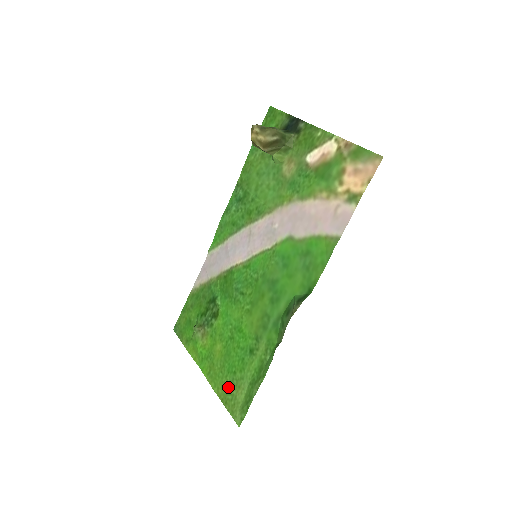
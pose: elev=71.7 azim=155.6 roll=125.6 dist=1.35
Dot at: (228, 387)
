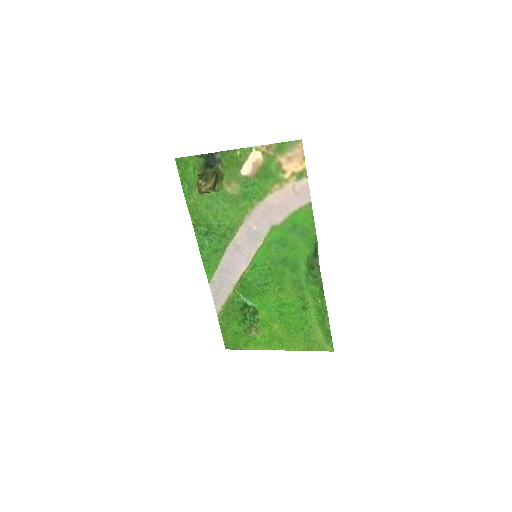
Dot at: (305, 340)
